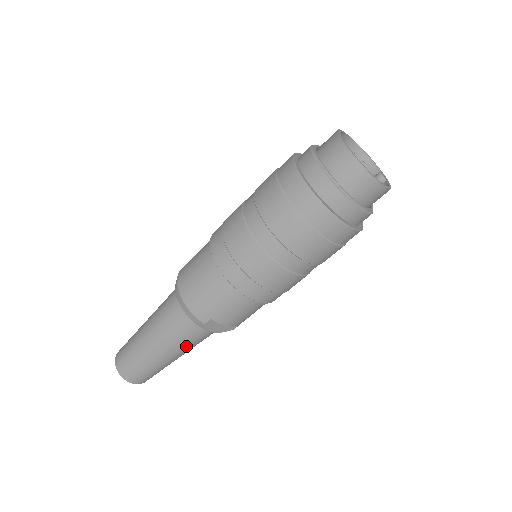
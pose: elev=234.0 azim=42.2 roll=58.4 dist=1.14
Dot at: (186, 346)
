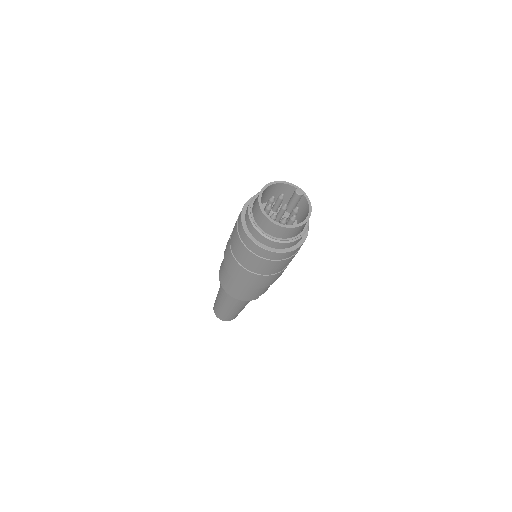
Dot at: occluded
